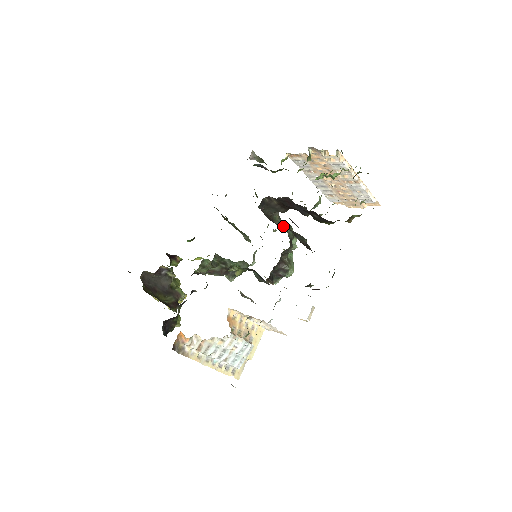
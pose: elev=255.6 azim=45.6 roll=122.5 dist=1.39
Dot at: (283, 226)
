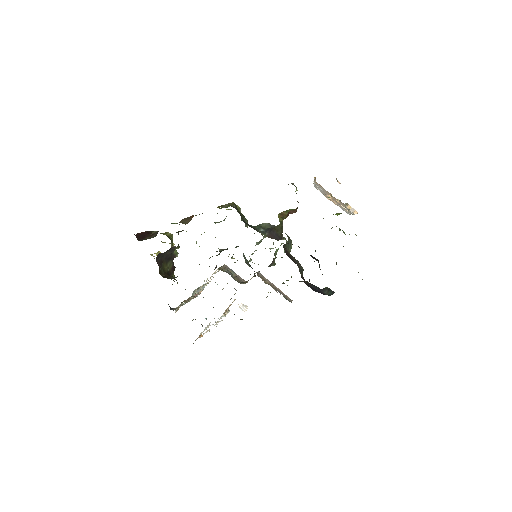
Dot at: (288, 246)
